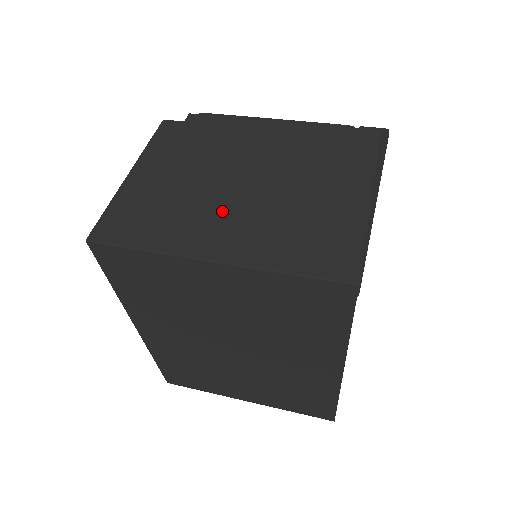
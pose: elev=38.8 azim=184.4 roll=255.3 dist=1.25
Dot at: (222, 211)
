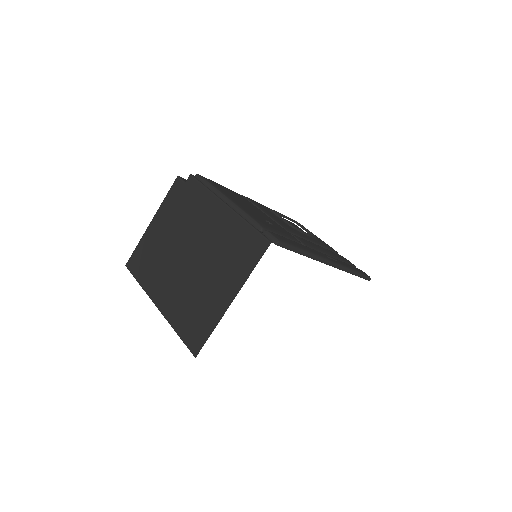
Dot at: (171, 275)
